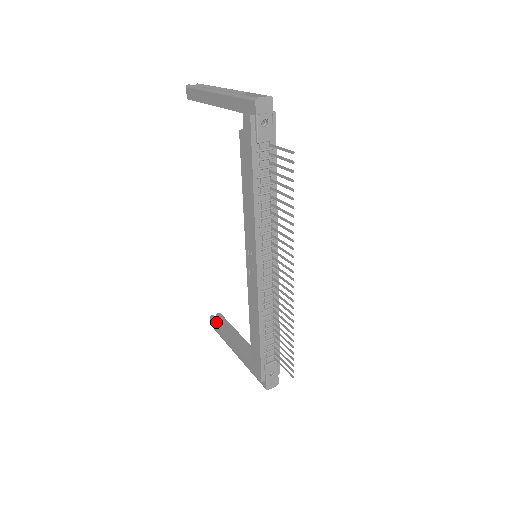
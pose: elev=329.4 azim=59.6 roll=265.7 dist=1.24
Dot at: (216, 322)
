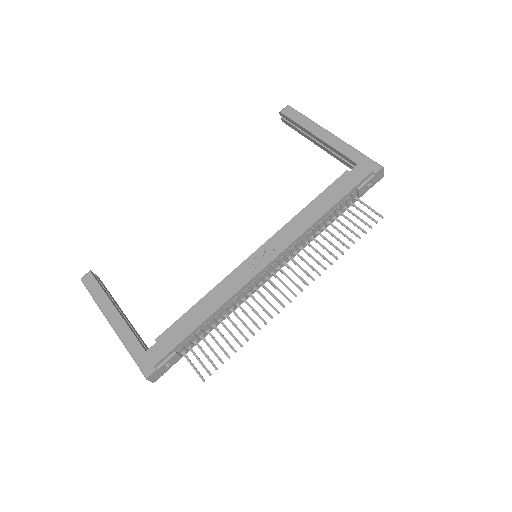
Dot at: (98, 280)
